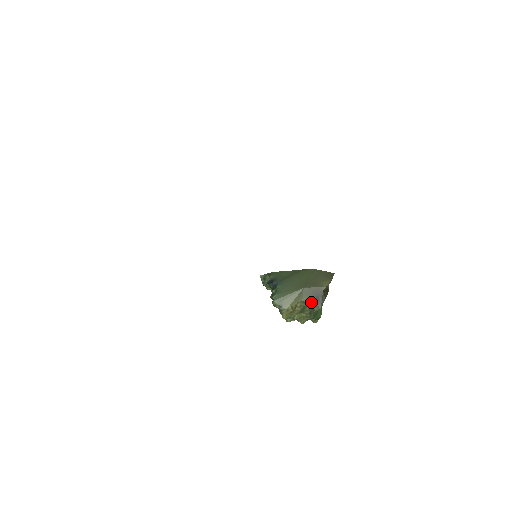
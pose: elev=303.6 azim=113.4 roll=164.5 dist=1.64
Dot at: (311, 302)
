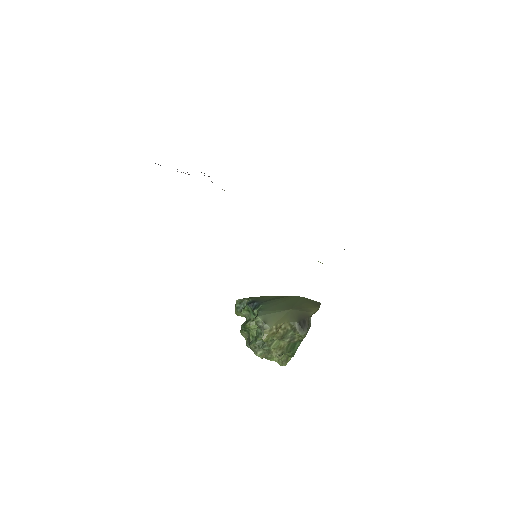
Dot at: (297, 325)
